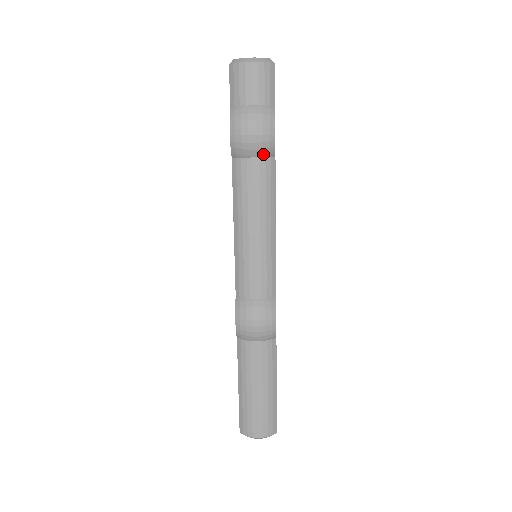
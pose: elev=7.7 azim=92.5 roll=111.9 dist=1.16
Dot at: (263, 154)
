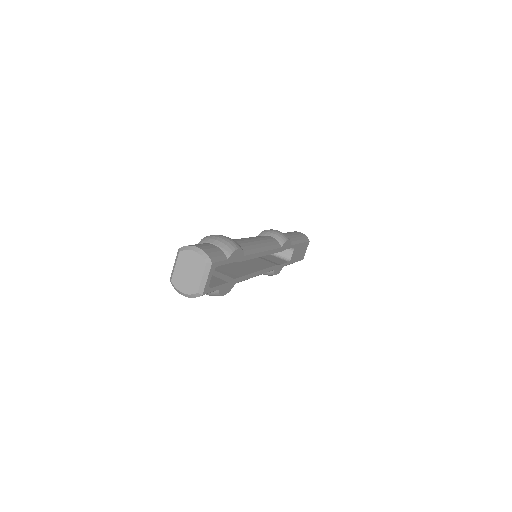
Dot at: occluded
